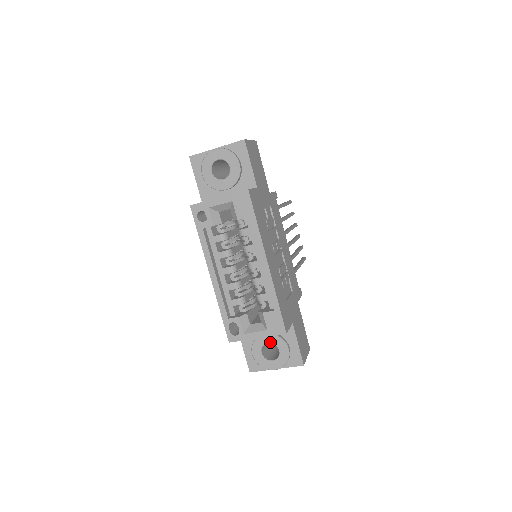
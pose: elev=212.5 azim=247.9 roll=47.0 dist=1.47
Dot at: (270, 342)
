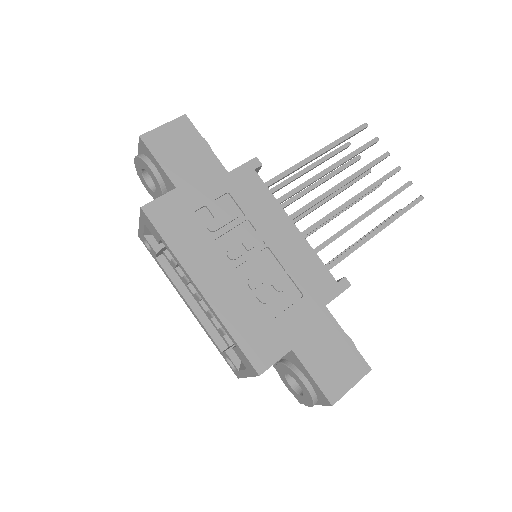
Dot at: (287, 373)
